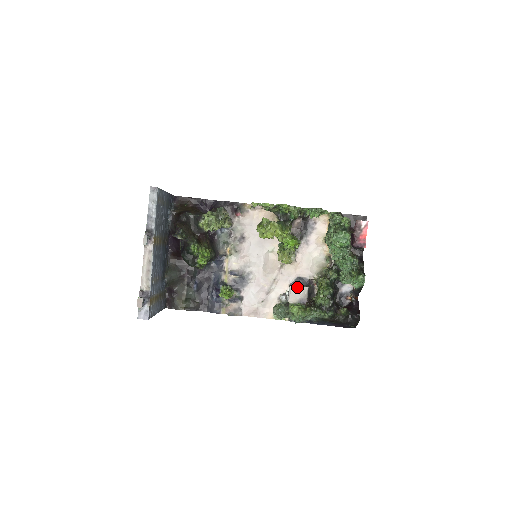
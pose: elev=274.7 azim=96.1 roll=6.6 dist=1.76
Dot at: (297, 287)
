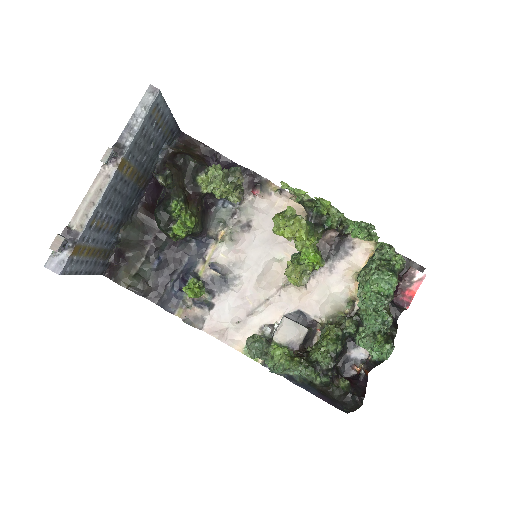
Dot at: (293, 323)
